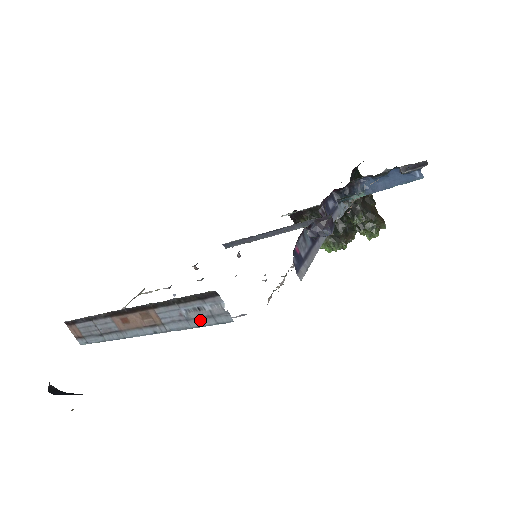
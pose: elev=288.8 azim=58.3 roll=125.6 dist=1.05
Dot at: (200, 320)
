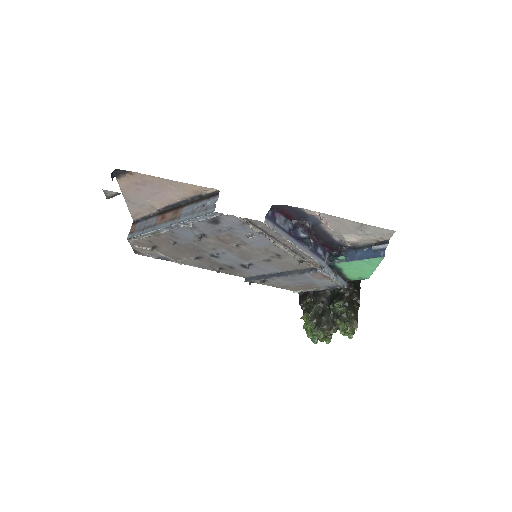
Dot at: (199, 213)
